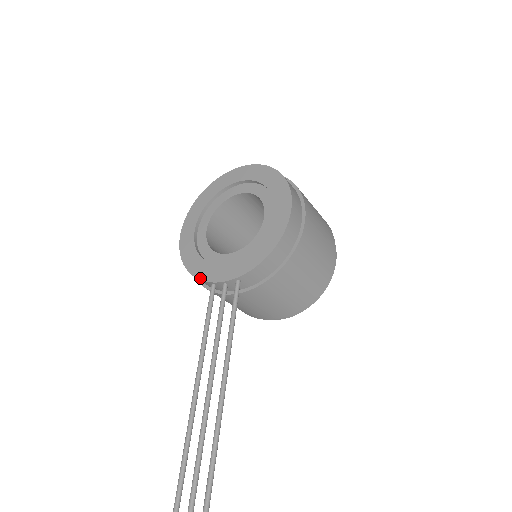
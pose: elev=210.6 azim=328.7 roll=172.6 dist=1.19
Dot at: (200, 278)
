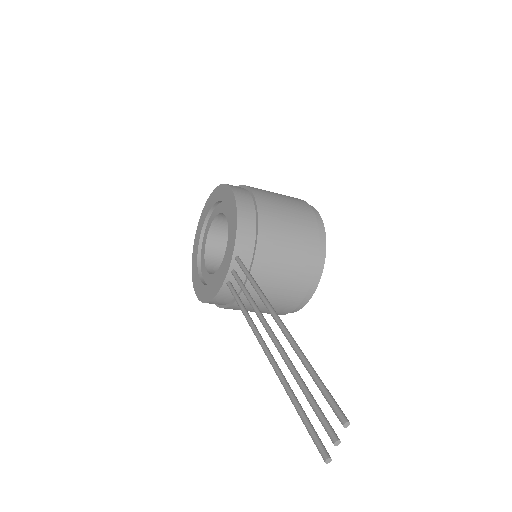
Dot at: (218, 291)
